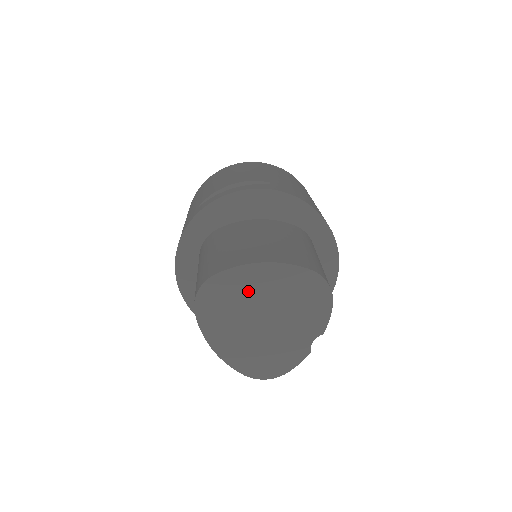
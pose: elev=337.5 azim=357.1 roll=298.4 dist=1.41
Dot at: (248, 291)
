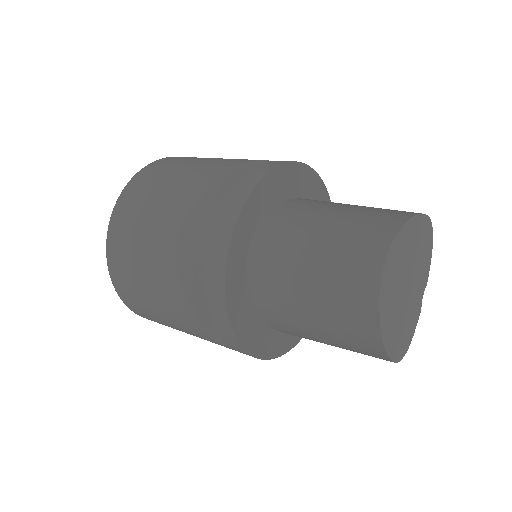
Dot at: (405, 254)
